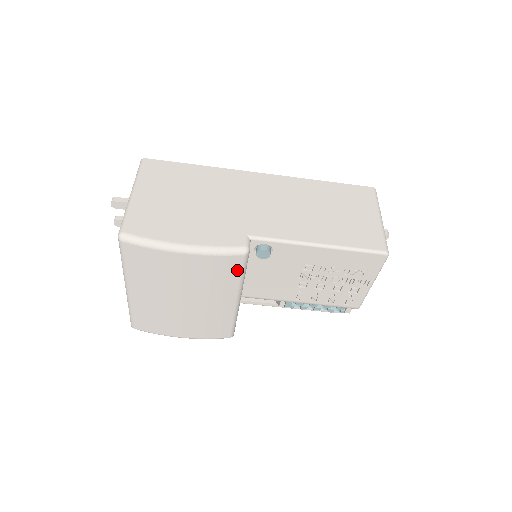
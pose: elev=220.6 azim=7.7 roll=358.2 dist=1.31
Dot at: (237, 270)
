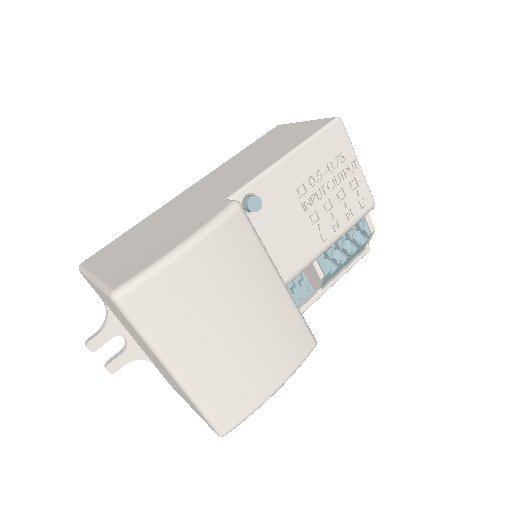
Dot at: (249, 235)
